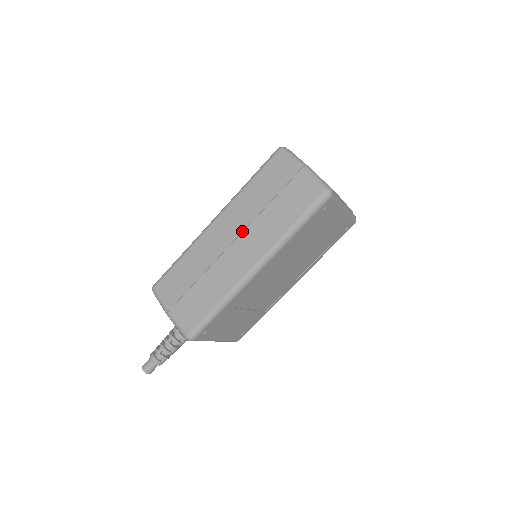
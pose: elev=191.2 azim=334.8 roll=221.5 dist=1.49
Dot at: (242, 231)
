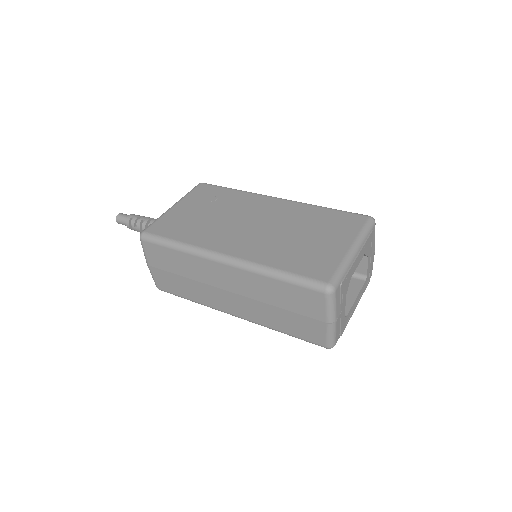
Dot at: (242, 295)
